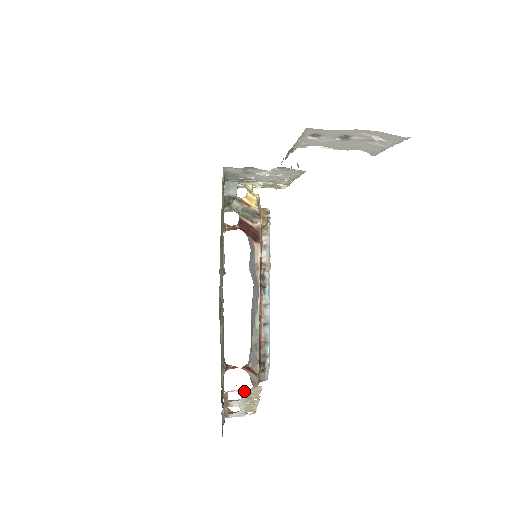
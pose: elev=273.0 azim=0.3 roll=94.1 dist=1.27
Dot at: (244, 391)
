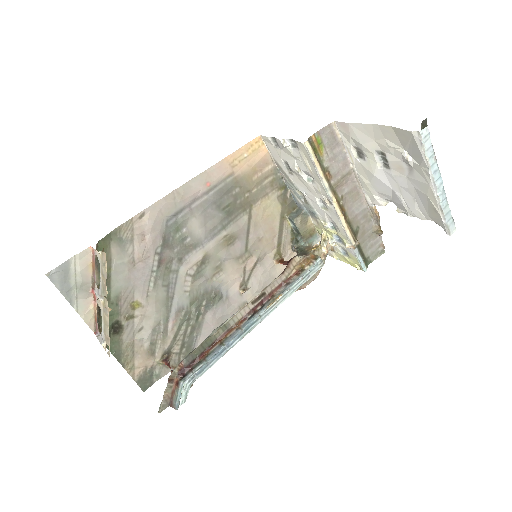
Dot at: (100, 261)
